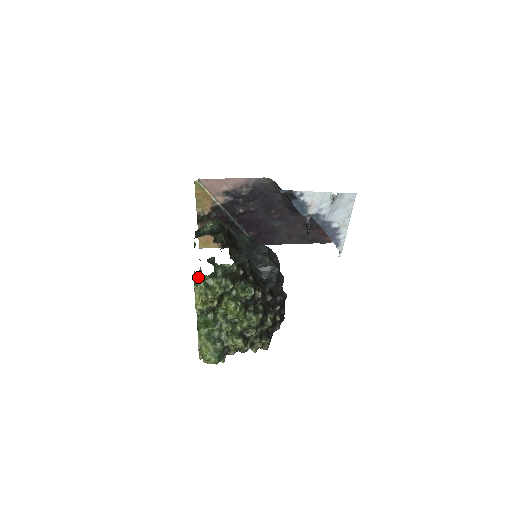
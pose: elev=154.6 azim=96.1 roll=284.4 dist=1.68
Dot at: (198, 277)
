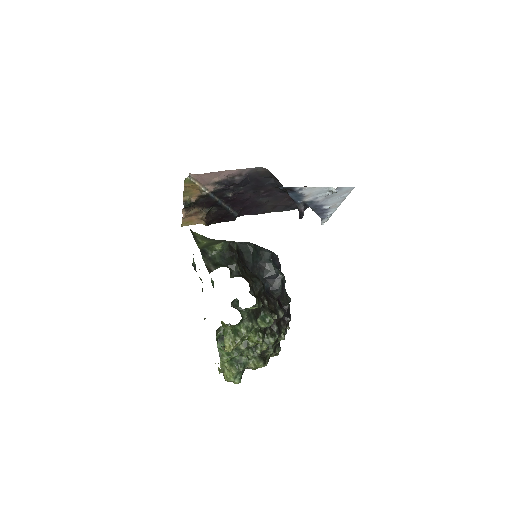
Dot at: (227, 327)
